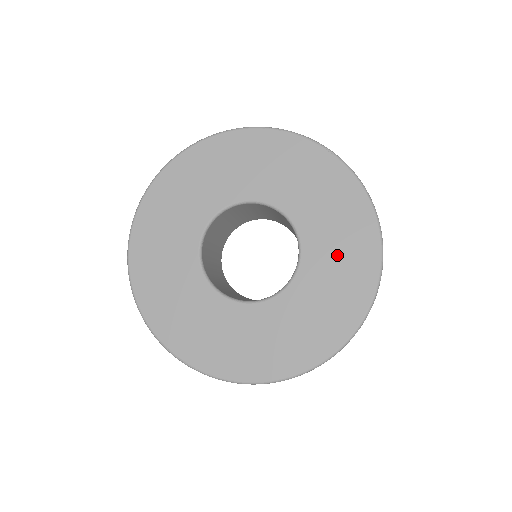
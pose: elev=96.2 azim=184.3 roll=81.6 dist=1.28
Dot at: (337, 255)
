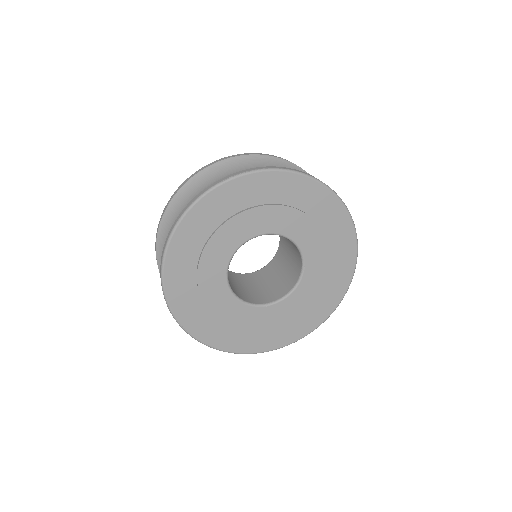
Dot at: (320, 291)
